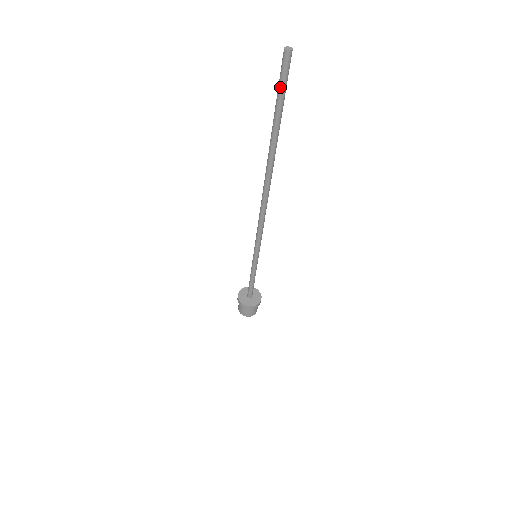
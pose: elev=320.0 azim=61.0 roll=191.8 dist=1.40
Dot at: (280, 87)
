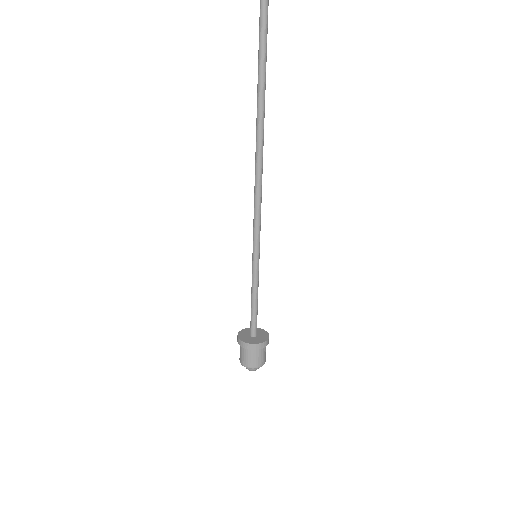
Dot at: out of frame
